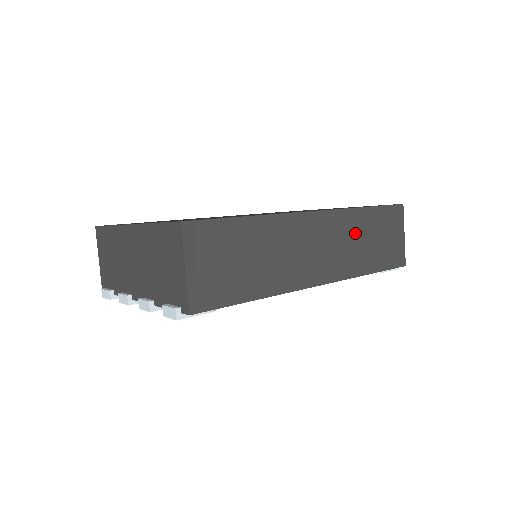
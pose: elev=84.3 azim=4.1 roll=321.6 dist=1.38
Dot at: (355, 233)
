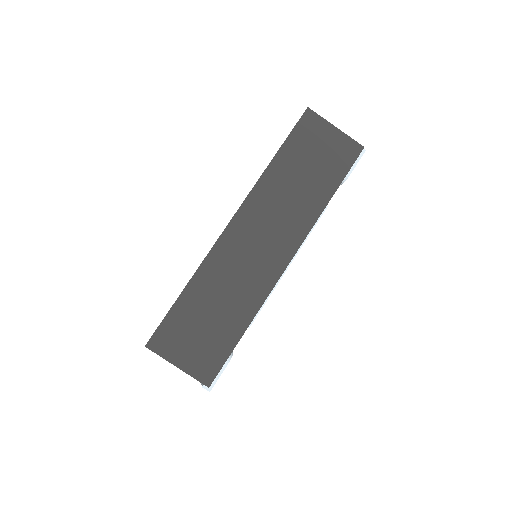
Dot at: (283, 190)
